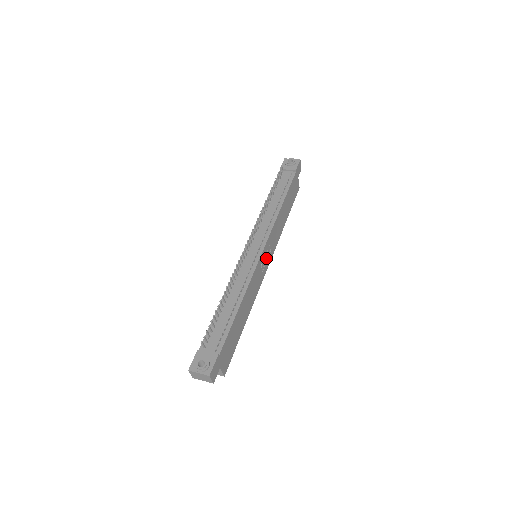
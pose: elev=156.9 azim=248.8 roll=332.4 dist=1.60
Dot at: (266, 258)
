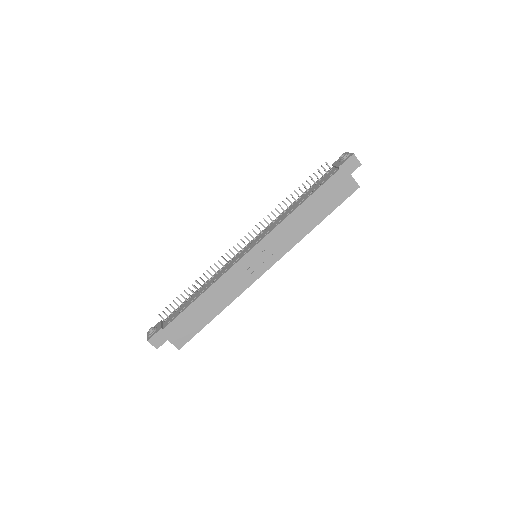
Dot at: (262, 260)
